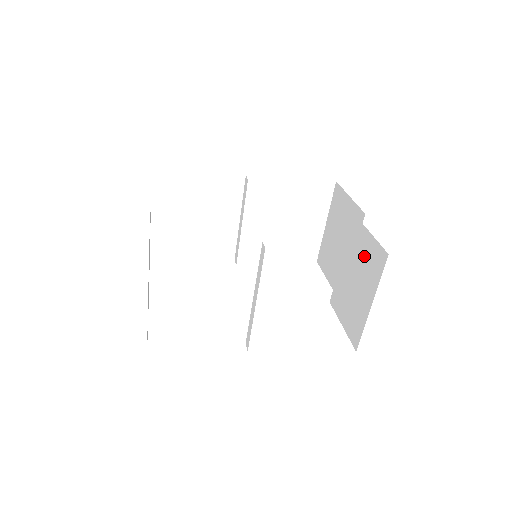
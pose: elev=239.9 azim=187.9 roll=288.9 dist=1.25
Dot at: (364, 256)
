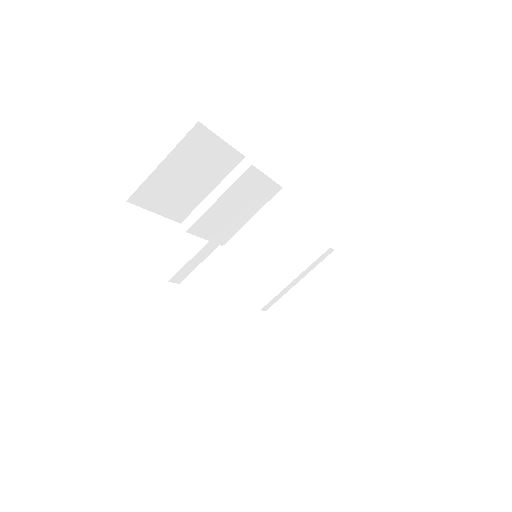
Dot at: occluded
